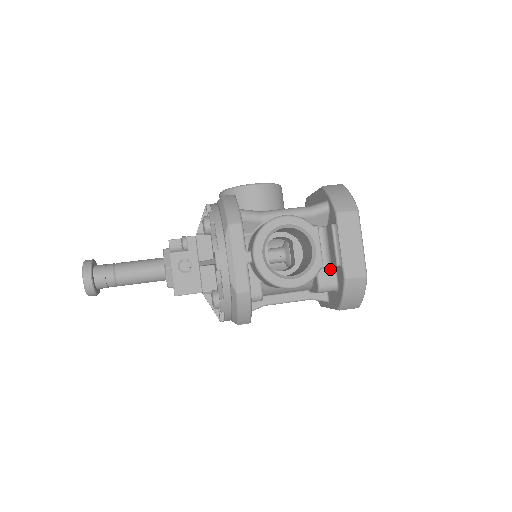
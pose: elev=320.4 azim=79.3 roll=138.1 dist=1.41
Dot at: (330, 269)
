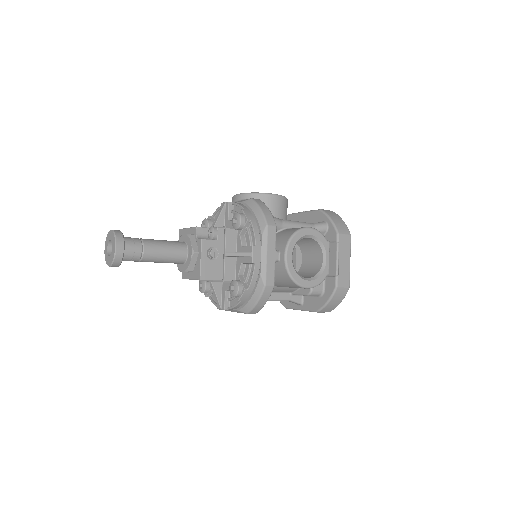
Dot at: occluded
